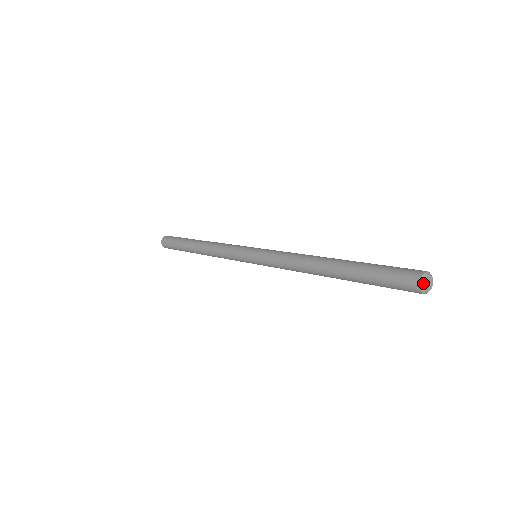
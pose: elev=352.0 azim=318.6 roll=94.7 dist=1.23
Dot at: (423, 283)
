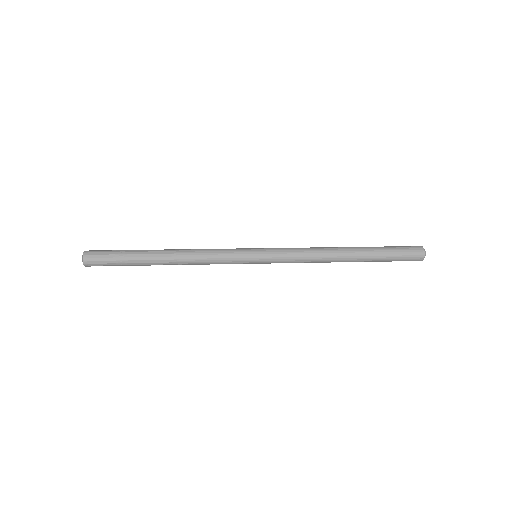
Dot at: (425, 254)
